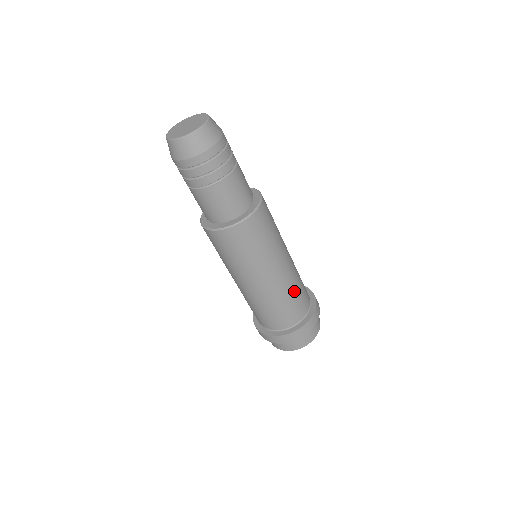
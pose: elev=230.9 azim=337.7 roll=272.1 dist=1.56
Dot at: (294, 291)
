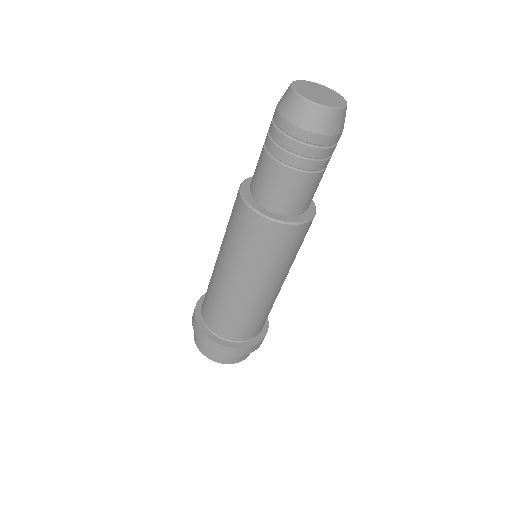
Dot at: occluded
